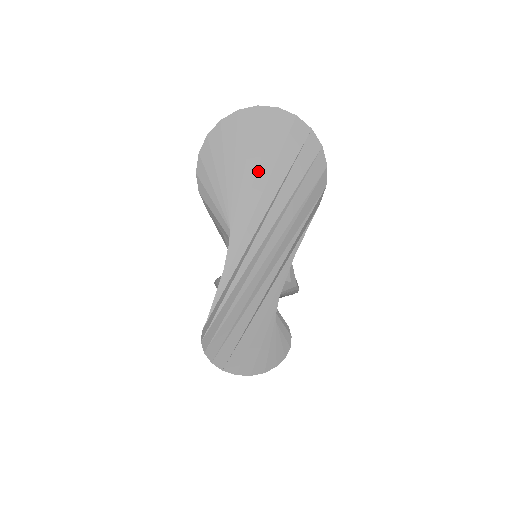
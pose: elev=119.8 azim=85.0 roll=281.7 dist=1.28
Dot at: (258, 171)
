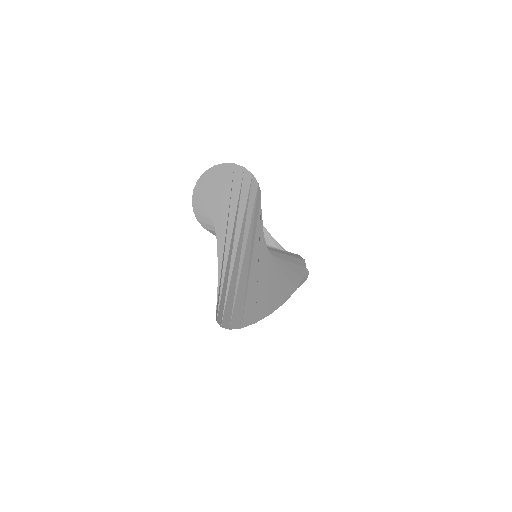
Dot at: occluded
